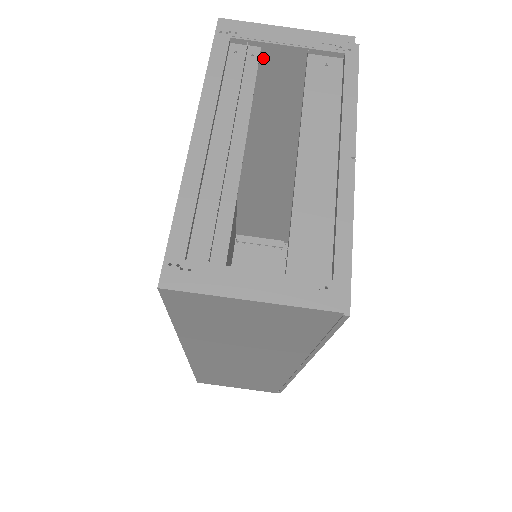
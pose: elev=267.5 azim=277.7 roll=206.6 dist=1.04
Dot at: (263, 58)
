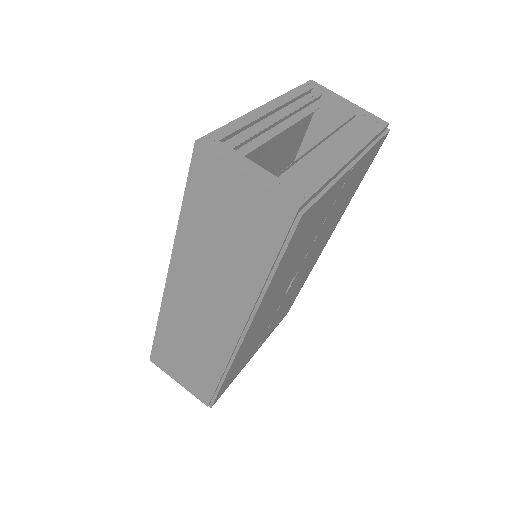
Dot at: (327, 118)
